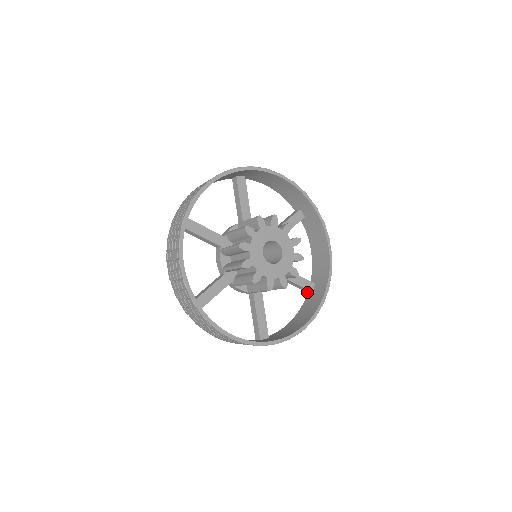
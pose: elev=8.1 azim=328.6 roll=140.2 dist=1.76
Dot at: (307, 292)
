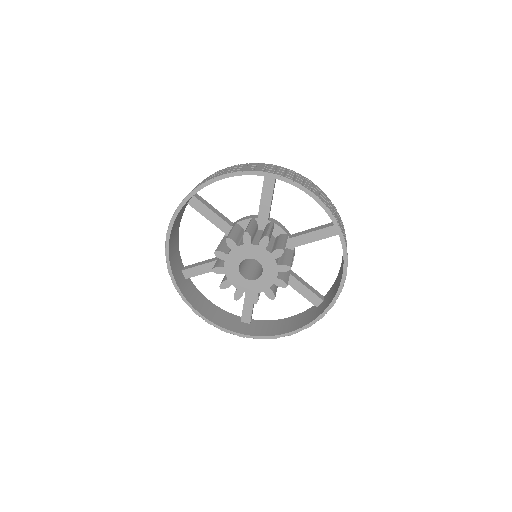
Dot at: occluded
